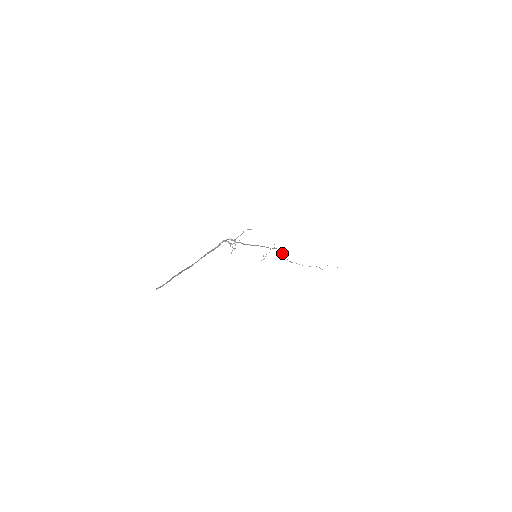
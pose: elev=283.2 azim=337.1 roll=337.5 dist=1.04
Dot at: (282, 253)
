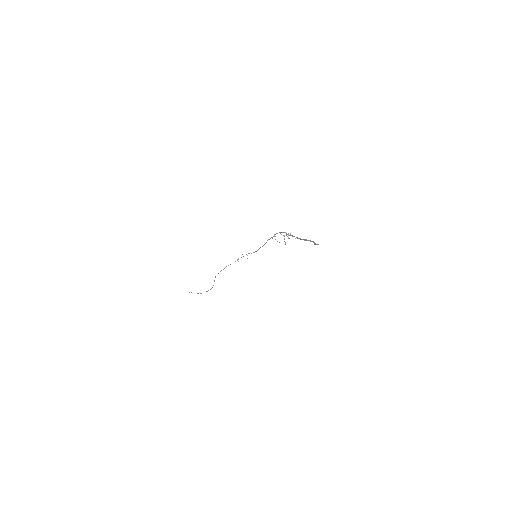
Dot at: occluded
